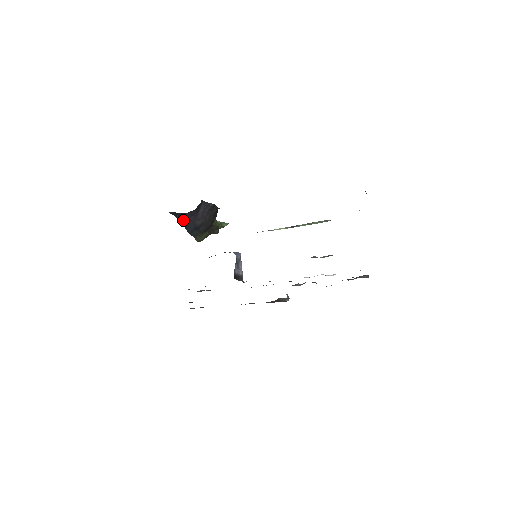
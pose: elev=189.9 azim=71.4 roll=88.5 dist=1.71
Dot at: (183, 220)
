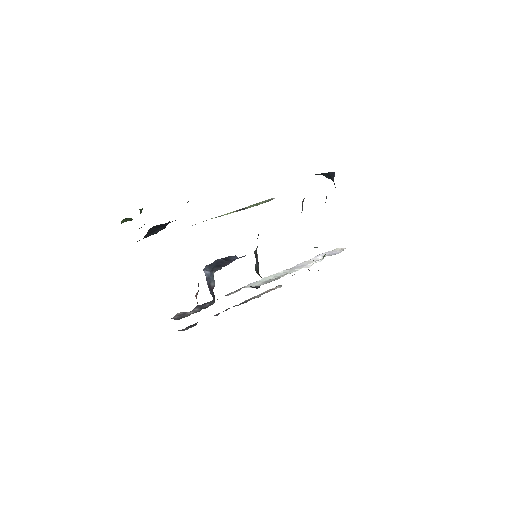
Dot at: (155, 227)
